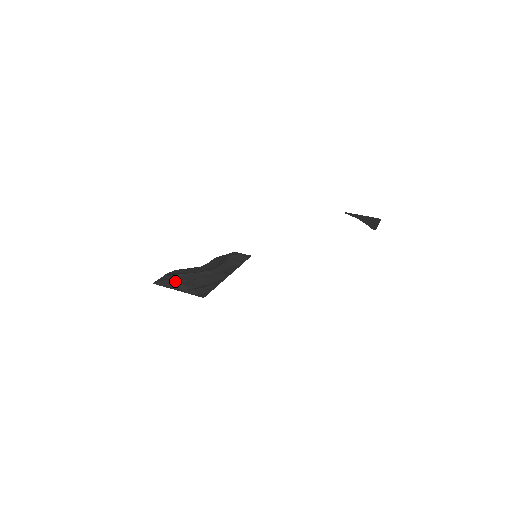
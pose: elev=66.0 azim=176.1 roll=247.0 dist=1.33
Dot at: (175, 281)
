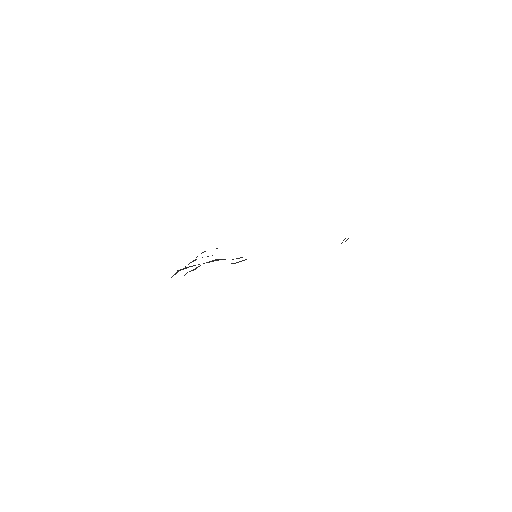
Dot at: (188, 267)
